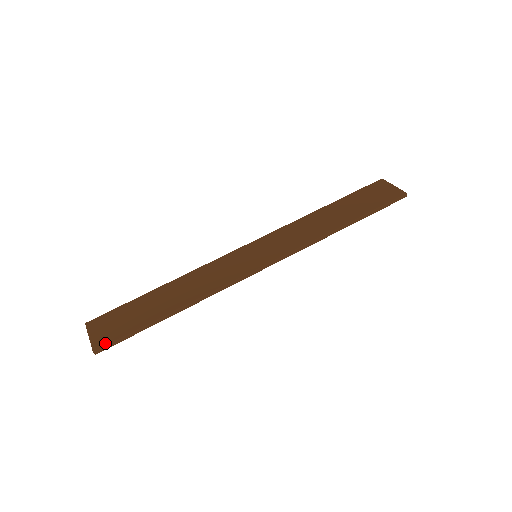
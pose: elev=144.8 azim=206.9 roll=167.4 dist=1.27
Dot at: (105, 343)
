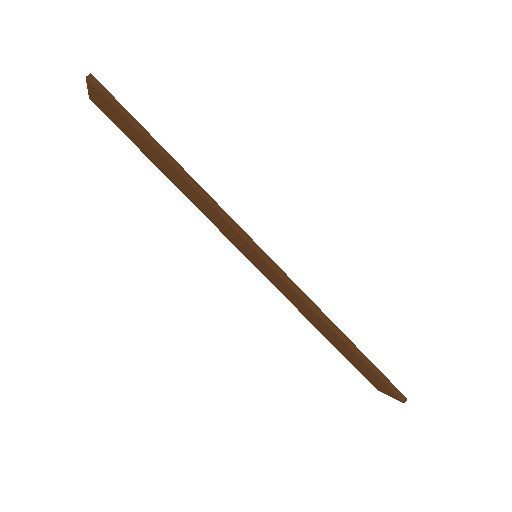
Dot at: (105, 88)
